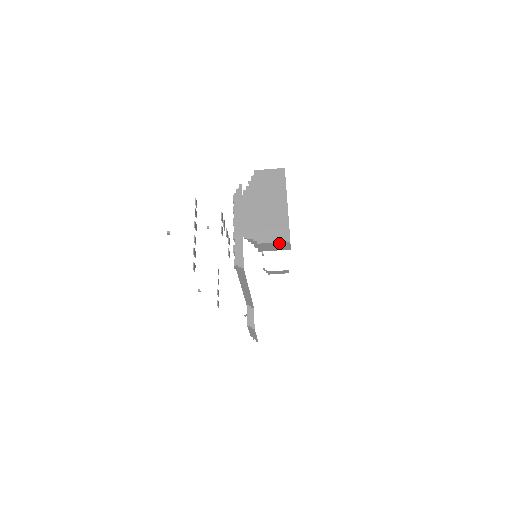
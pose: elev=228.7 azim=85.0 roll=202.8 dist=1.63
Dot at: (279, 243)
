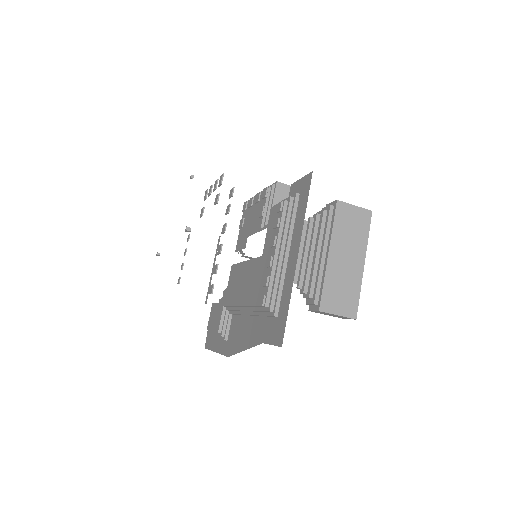
Dot at: (342, 316)
